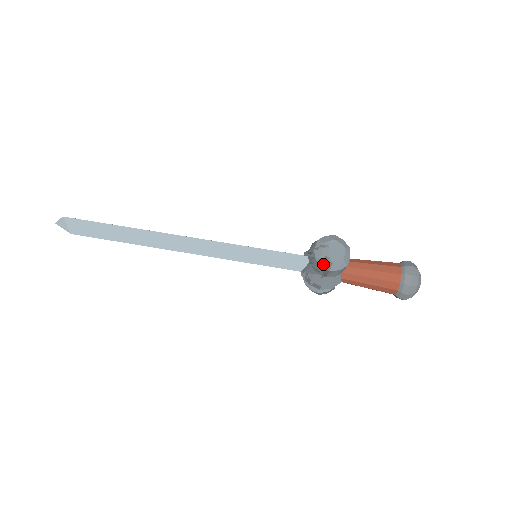
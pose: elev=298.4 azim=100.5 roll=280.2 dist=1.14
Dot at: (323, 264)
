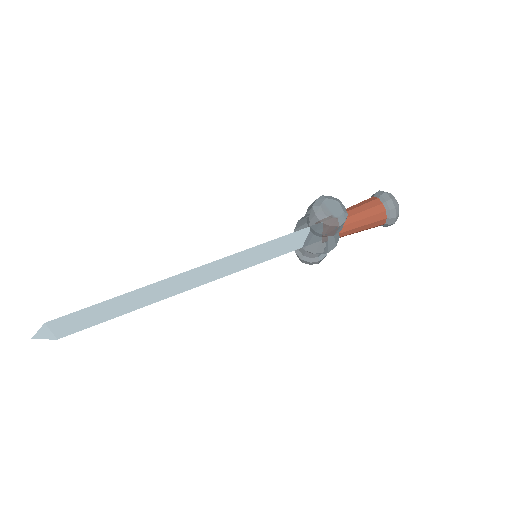
Dot at: (331, 223)
